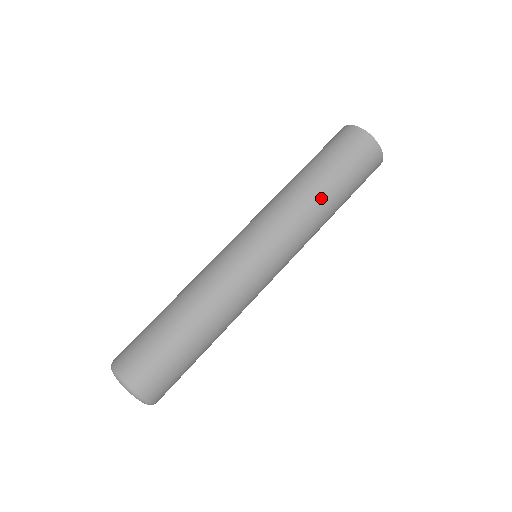
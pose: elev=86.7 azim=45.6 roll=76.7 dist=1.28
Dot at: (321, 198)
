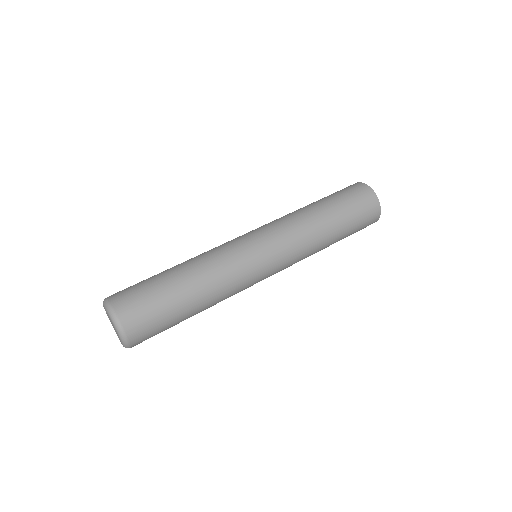
Dot at: (326, 230)
